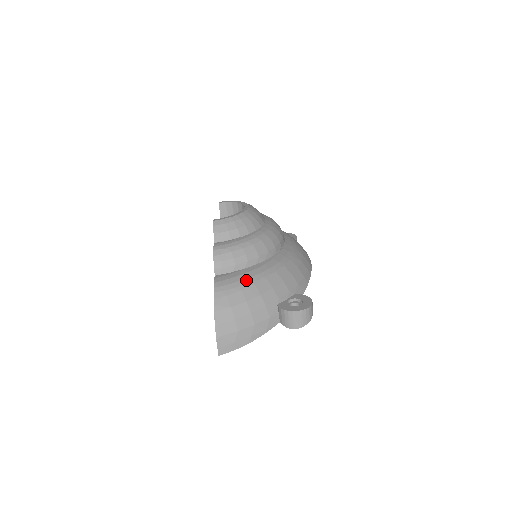
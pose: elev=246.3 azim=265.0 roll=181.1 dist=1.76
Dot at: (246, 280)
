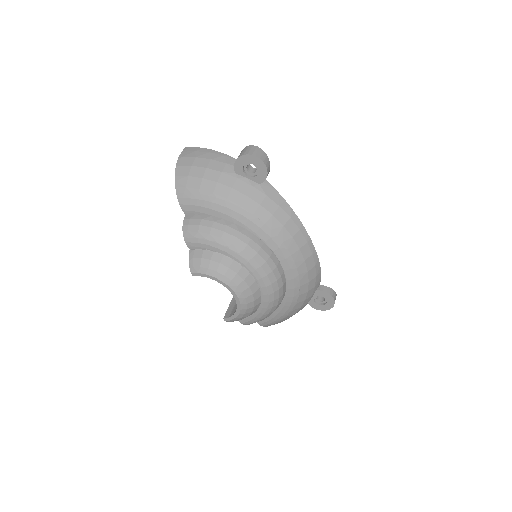
Dot at: (280, 319)
